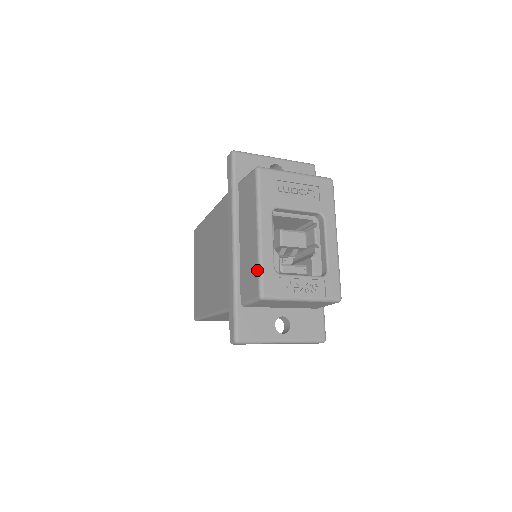
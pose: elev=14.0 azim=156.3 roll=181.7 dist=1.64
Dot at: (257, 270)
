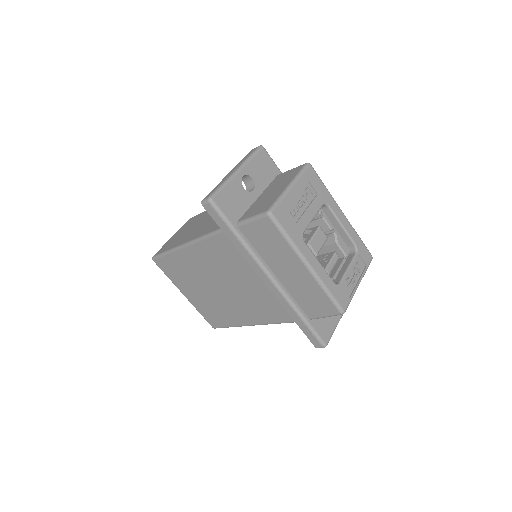
Dot at: (326, 296)
